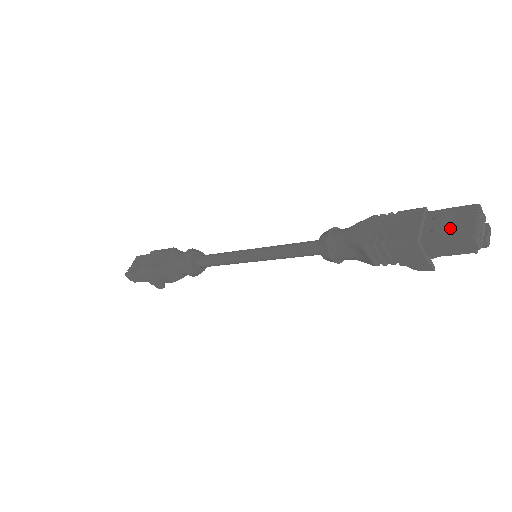
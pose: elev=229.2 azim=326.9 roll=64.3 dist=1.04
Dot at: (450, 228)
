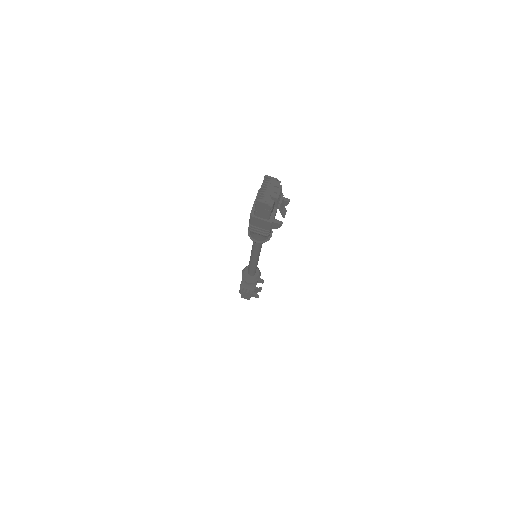
Dot at: occluded
